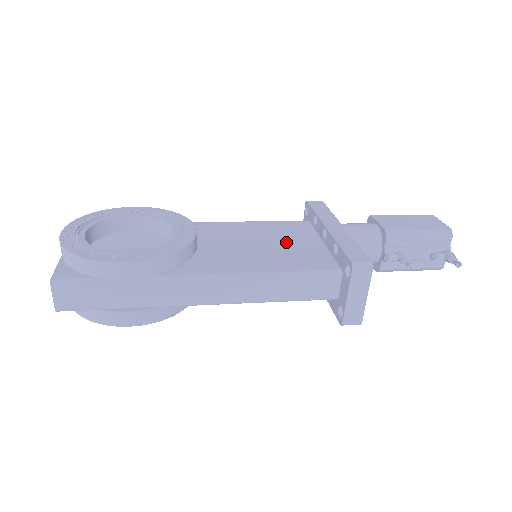
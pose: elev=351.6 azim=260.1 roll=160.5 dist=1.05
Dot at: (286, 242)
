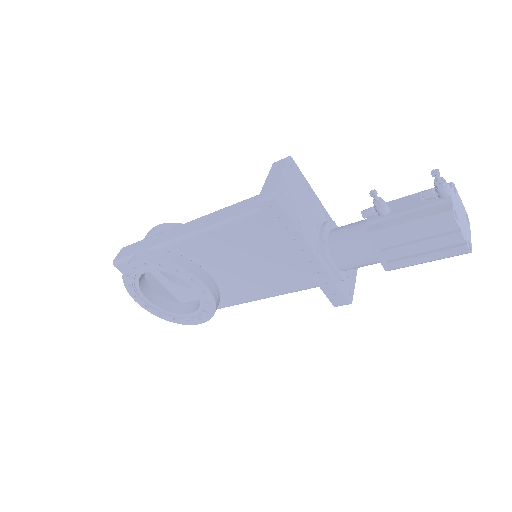
Dot at: occluded
